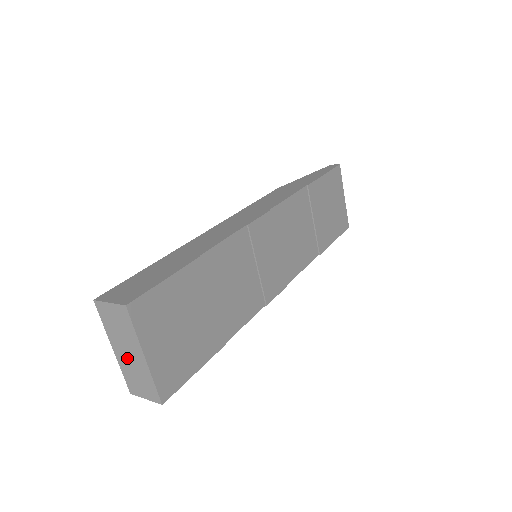
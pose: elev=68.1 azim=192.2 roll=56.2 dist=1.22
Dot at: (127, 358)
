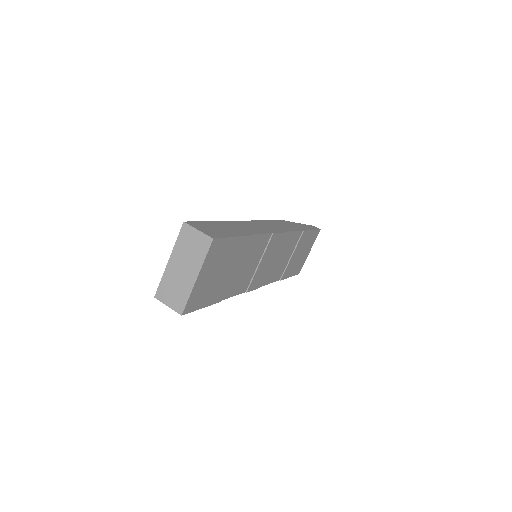
Dot at: (178, 272)
